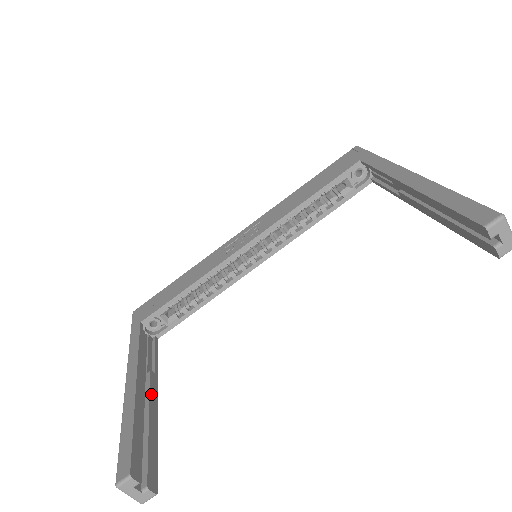
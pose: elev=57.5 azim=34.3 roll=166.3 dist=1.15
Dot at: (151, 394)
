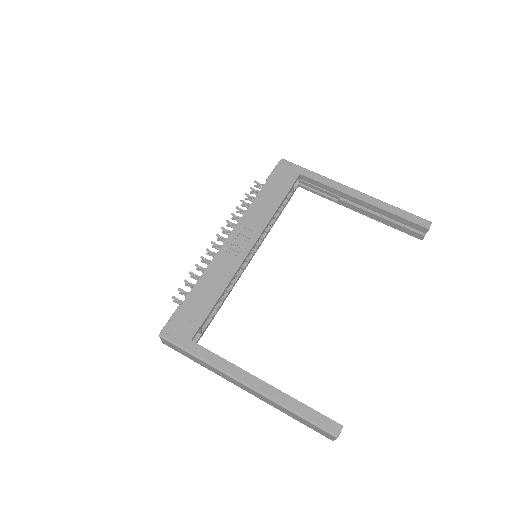
Dot at: occluded
